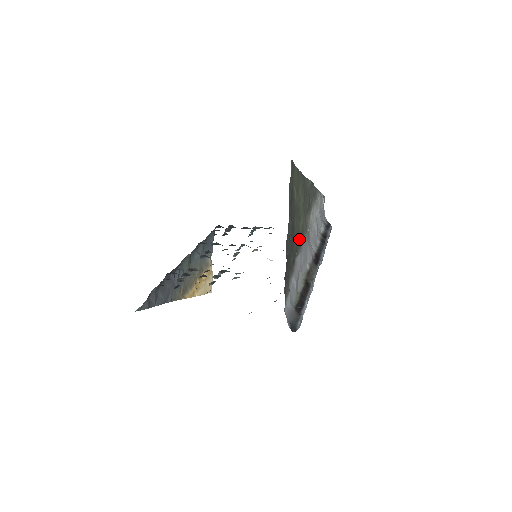
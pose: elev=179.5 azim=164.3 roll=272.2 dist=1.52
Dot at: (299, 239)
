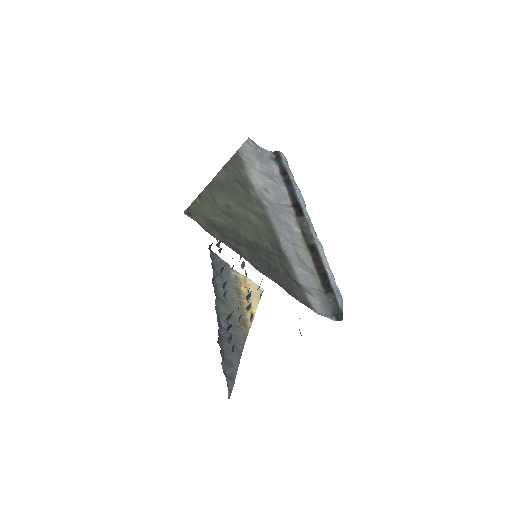
Dot at: (266, 232)
